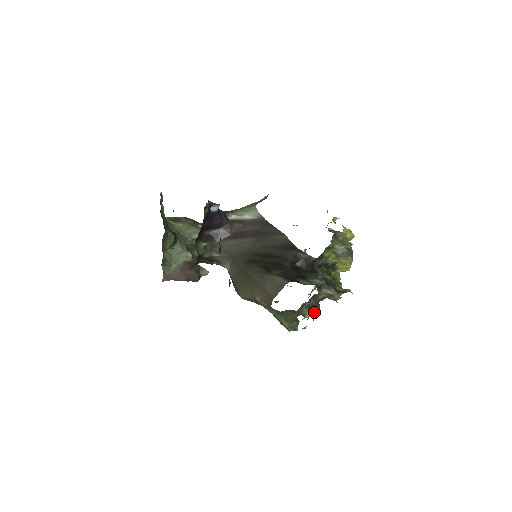
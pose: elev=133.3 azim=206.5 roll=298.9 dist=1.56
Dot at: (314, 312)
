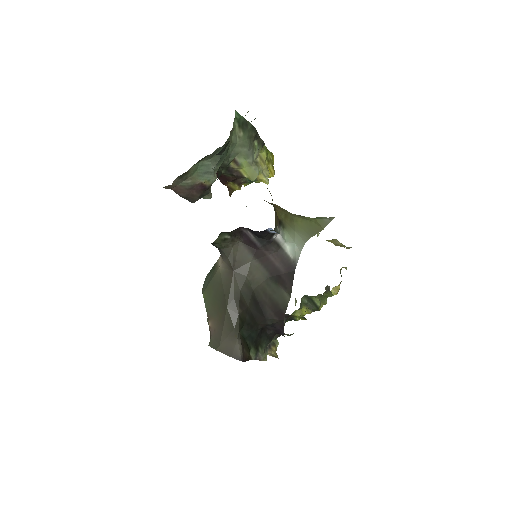
Dot at: occluded
